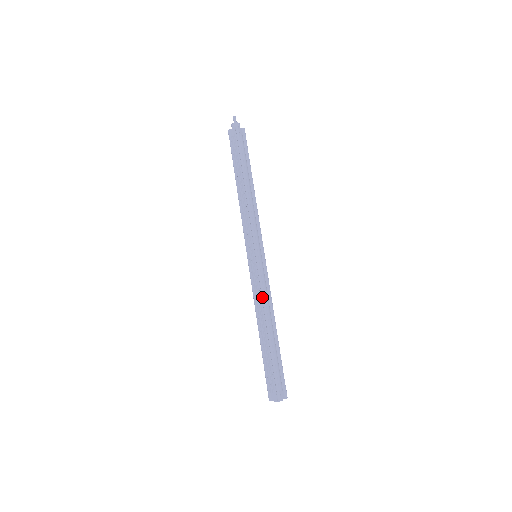
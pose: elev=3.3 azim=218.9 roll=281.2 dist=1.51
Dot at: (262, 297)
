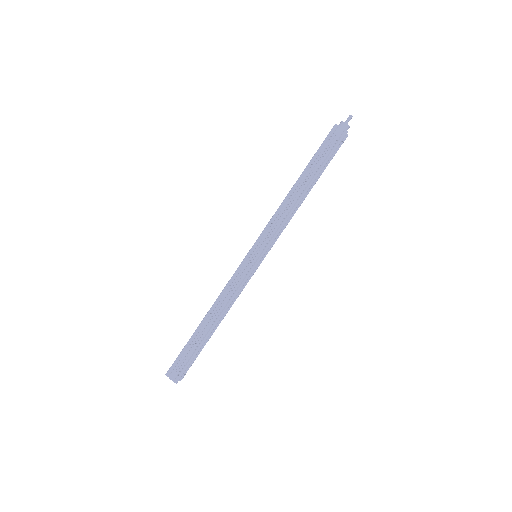
Dot at: (233, 297)
